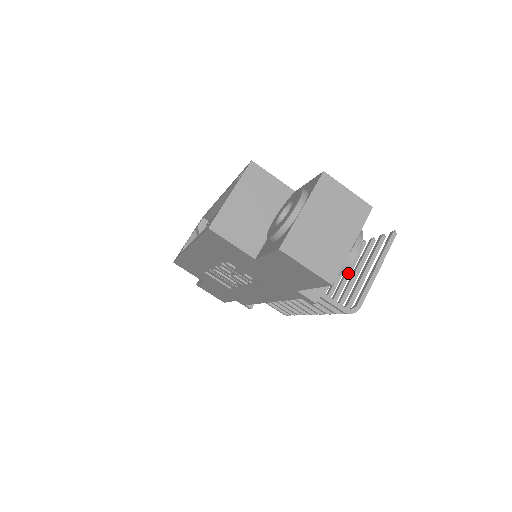
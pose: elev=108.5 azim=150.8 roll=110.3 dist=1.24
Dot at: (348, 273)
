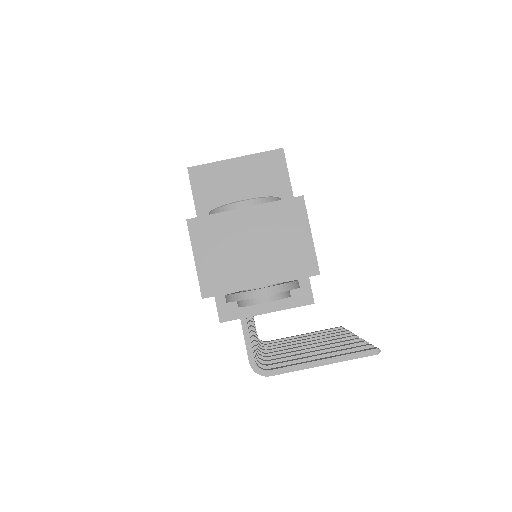
Dot at: (316, 349)
